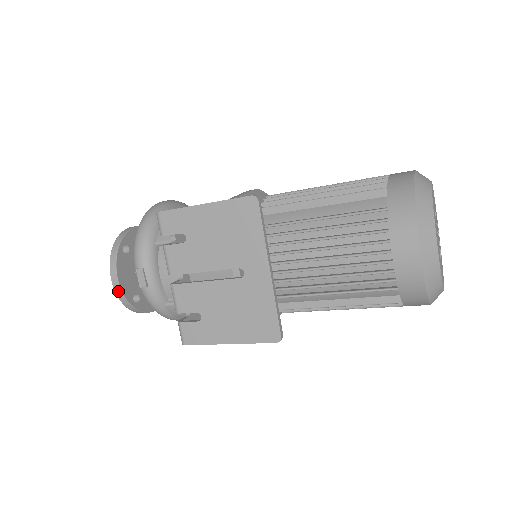
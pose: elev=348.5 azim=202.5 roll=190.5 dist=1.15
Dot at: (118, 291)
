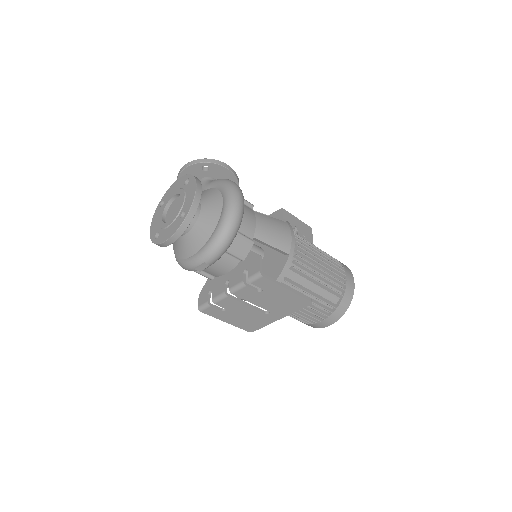
Dot at: (165, 245)
